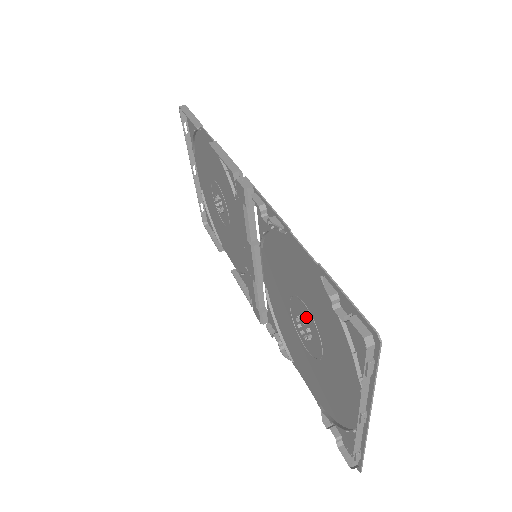
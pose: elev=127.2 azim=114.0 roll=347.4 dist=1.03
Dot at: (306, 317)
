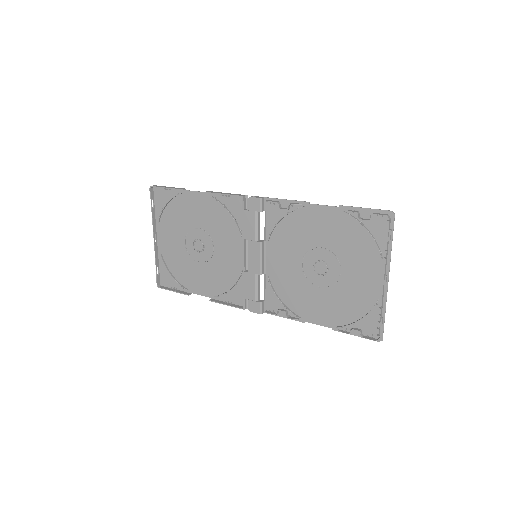
Dot at: (323, 257)
